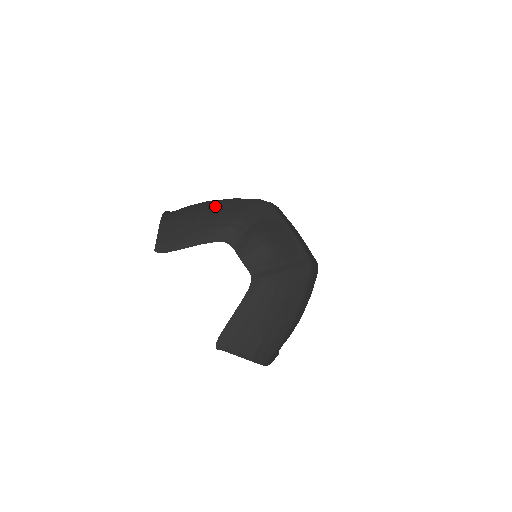
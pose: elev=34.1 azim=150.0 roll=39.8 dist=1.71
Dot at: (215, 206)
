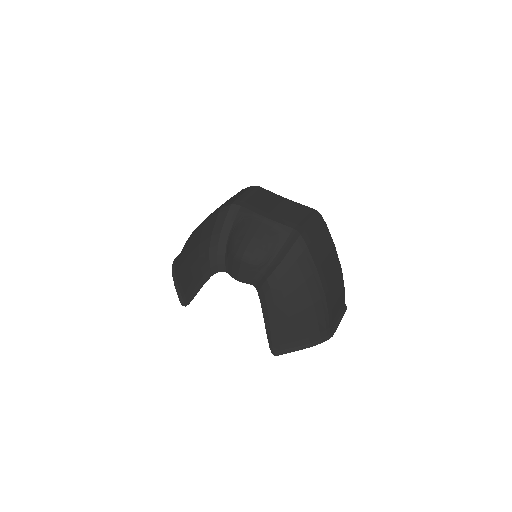
Dot at: (195, 240)
